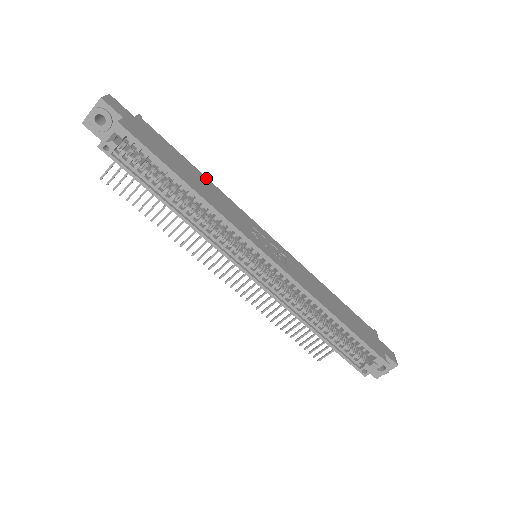
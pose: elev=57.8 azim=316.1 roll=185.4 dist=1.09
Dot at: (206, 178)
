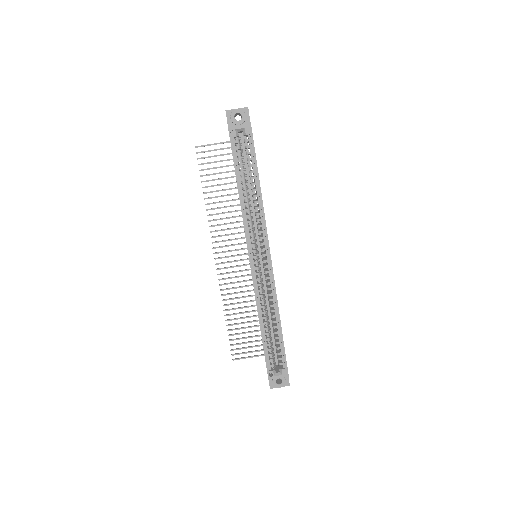
Dot at: occluded
